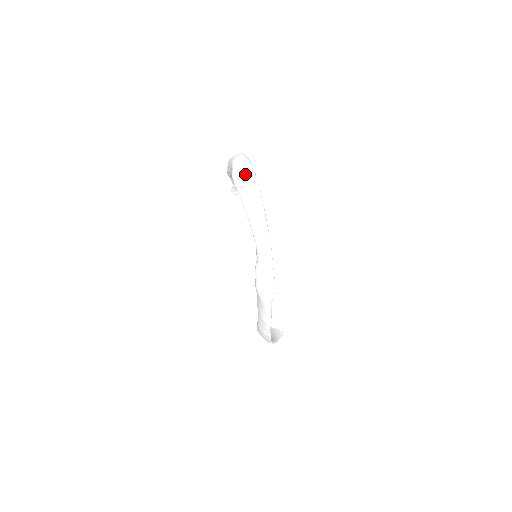
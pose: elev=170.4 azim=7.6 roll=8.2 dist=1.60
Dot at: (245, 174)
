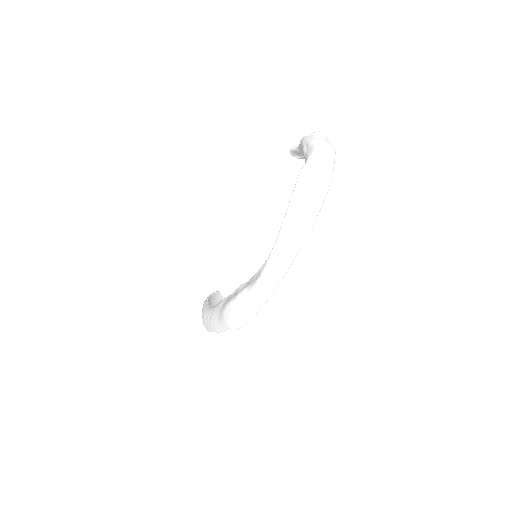
Dot at: (315, 188)
